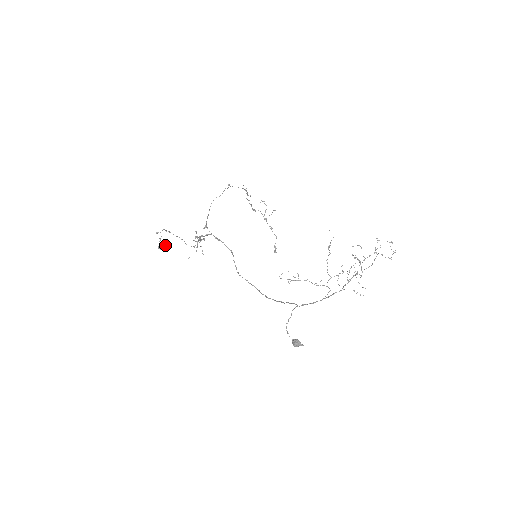
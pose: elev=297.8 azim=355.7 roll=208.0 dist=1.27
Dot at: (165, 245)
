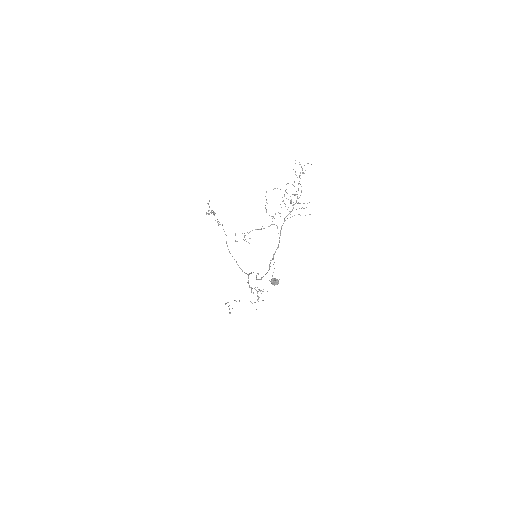
Dot at: (232, 308)
